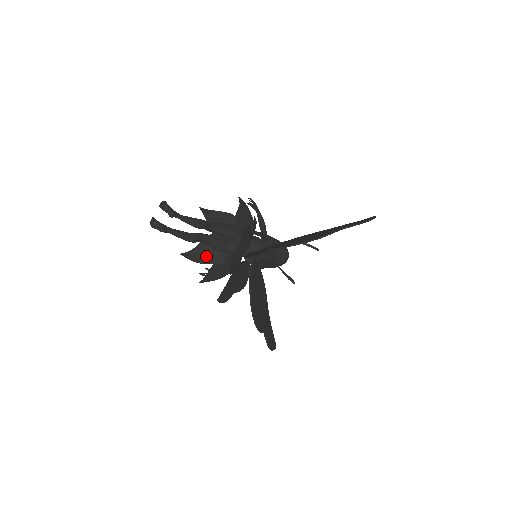
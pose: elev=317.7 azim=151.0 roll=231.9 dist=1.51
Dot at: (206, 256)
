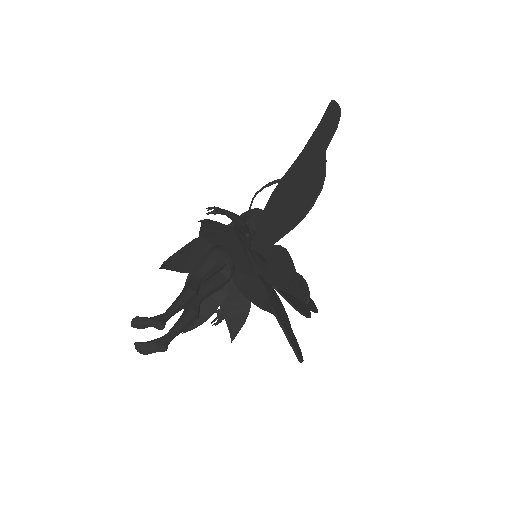
Dot at: (206, 305)
